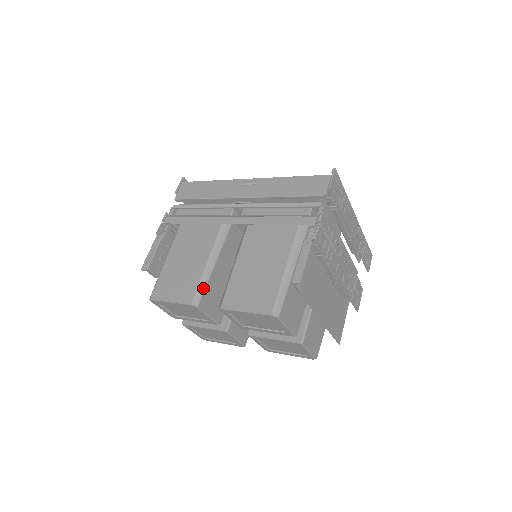
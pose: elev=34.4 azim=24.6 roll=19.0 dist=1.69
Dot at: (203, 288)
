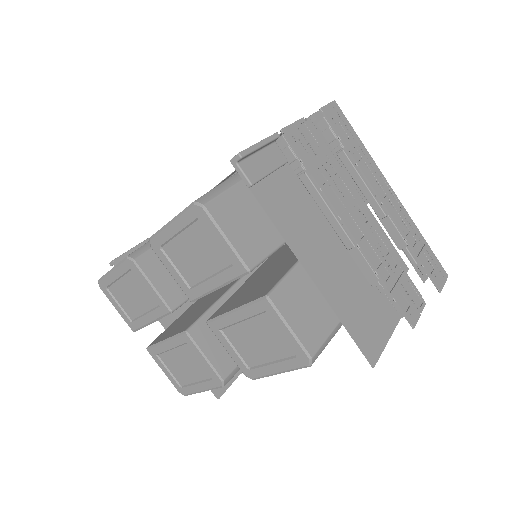
Dot at: occluded
